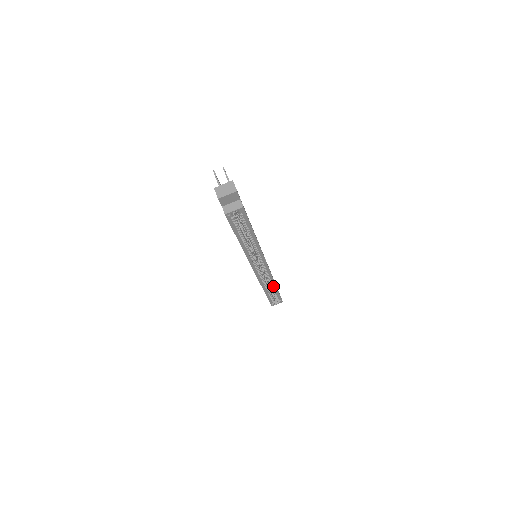
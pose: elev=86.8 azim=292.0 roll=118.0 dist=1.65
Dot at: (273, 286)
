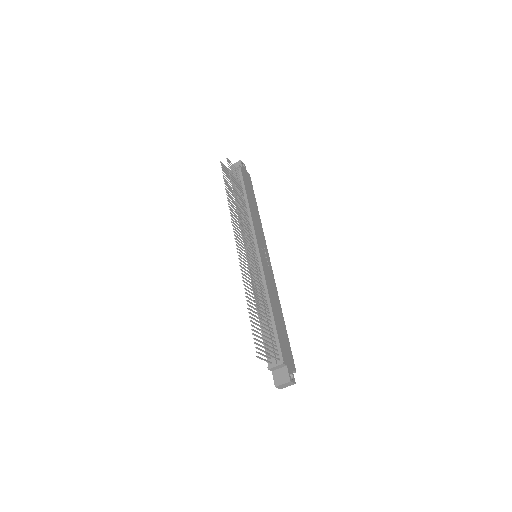
Dot at: occluded
